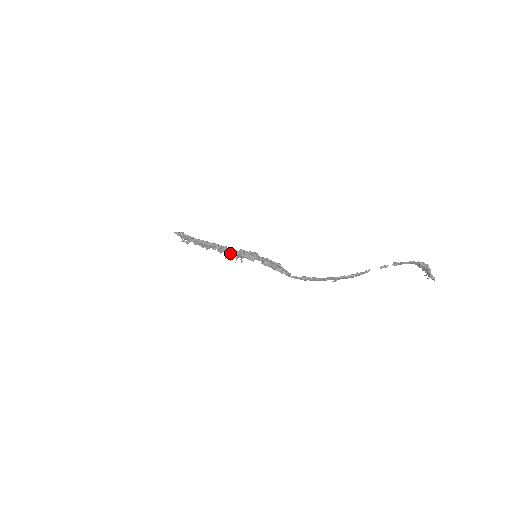
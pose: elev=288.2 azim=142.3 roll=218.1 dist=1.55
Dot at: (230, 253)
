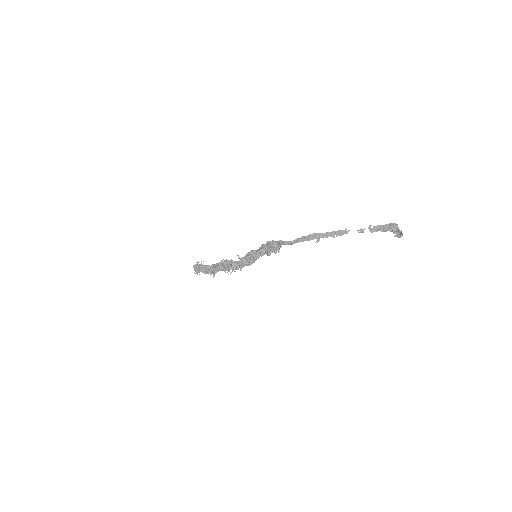
Dot at: (234, 265)
